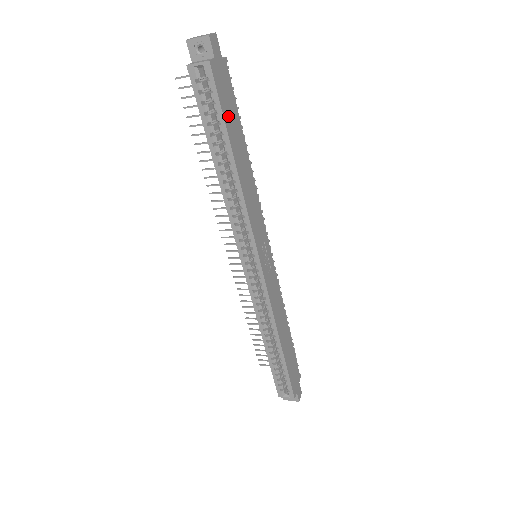
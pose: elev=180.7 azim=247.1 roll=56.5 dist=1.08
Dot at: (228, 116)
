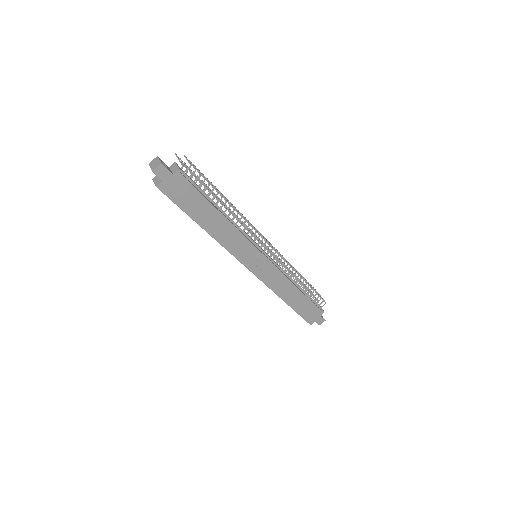
Dot at: (188, 205)
